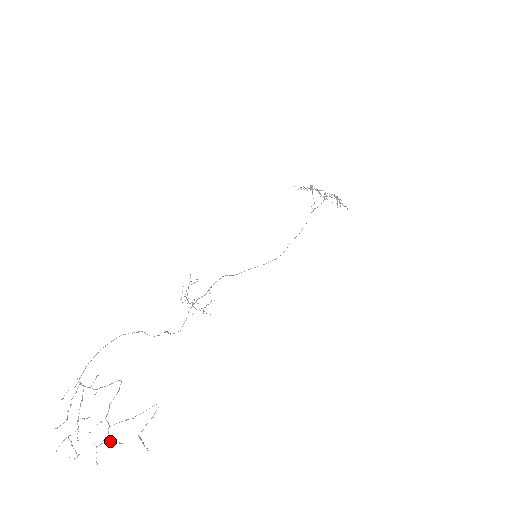
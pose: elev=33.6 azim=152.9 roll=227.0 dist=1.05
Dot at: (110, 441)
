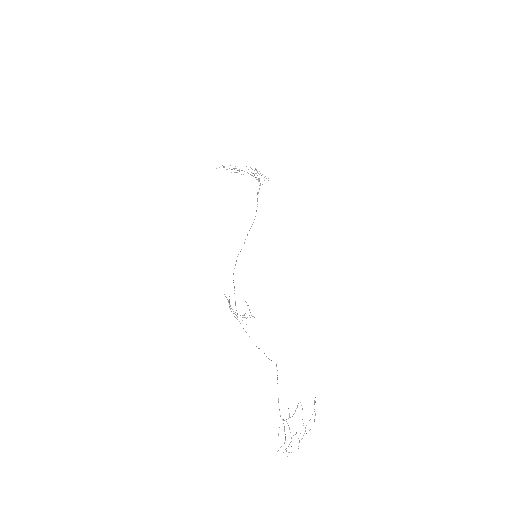
Dot at: occluded
